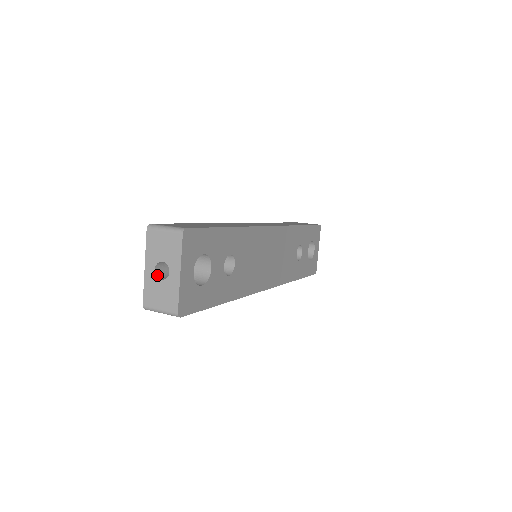
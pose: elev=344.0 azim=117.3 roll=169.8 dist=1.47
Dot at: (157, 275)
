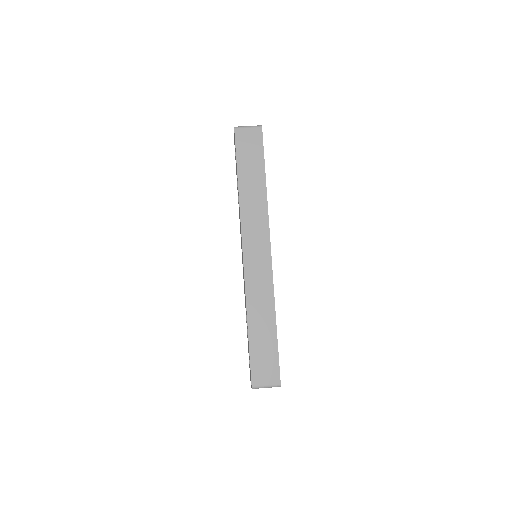
Dot at: occluded
